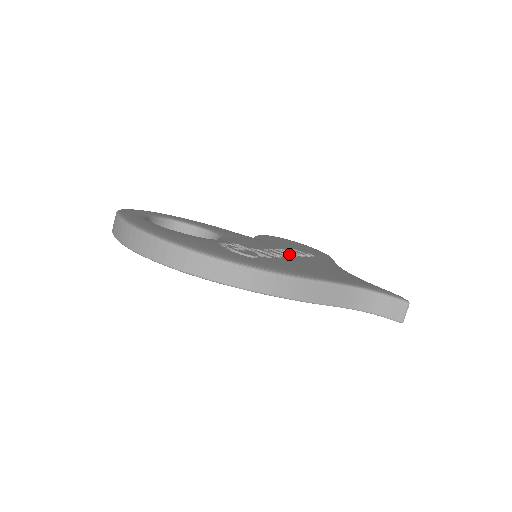
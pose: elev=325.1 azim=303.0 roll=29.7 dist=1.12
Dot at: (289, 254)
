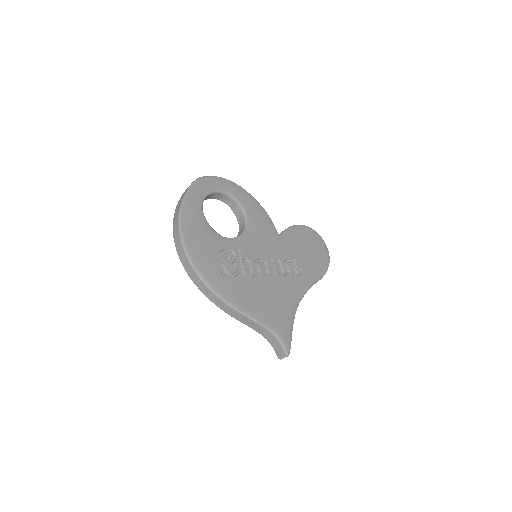
Dot at: (275, 269)
